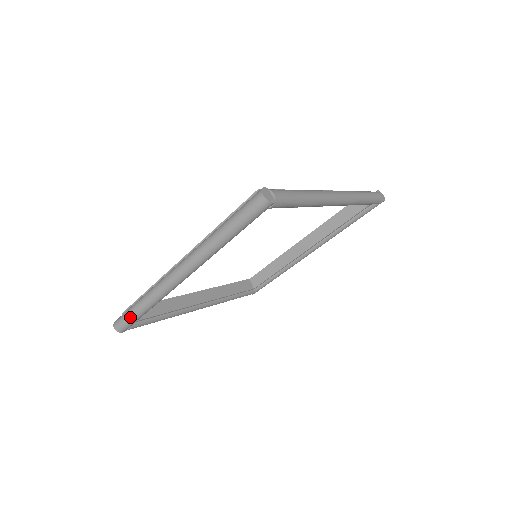
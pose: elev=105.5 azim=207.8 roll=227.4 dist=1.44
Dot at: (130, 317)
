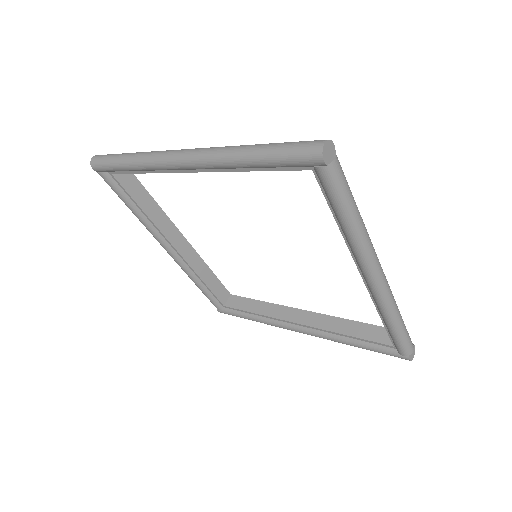
Dot at: (111, 158)
